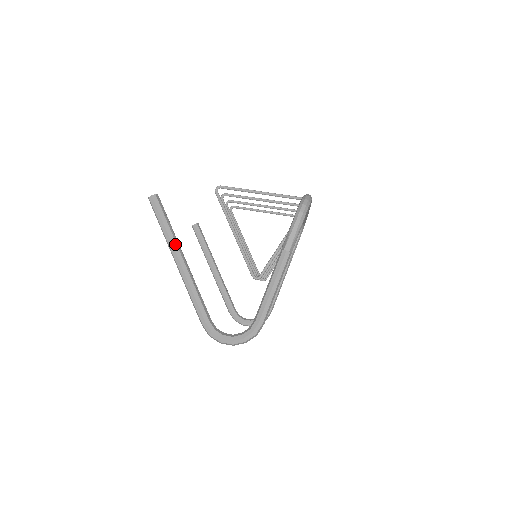
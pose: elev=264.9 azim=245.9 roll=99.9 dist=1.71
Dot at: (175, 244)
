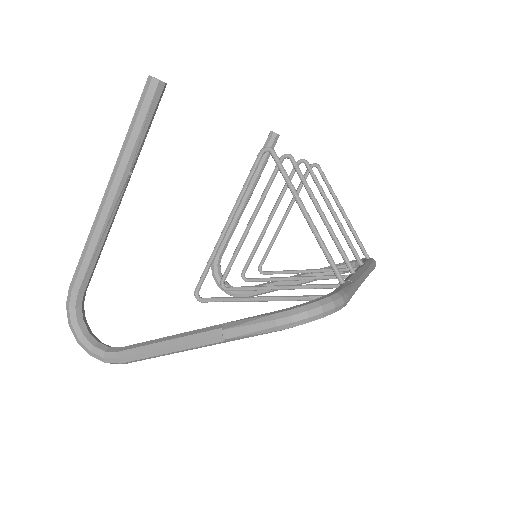
Dot at: (122, 171)
